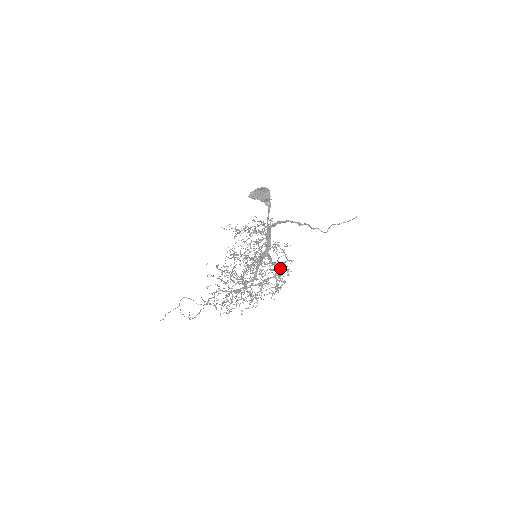
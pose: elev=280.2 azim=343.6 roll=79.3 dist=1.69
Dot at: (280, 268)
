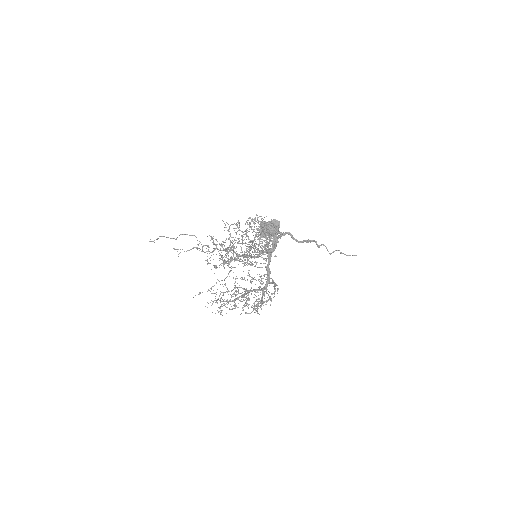
Dot at: occluded
